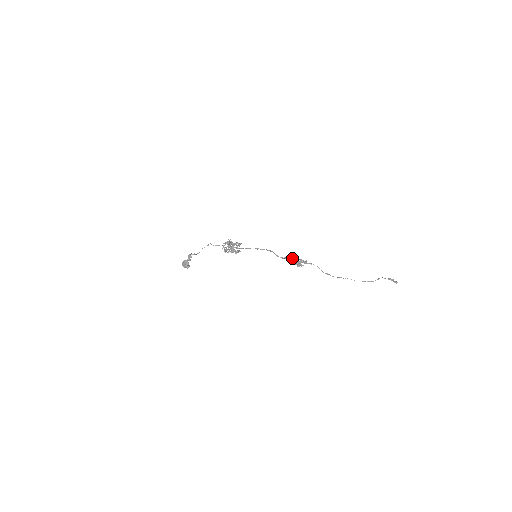
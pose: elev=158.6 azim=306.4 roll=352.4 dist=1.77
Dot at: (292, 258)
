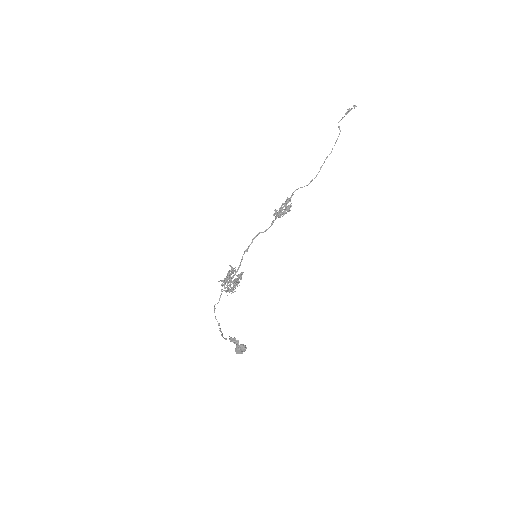
Dot at: (277, 214)
